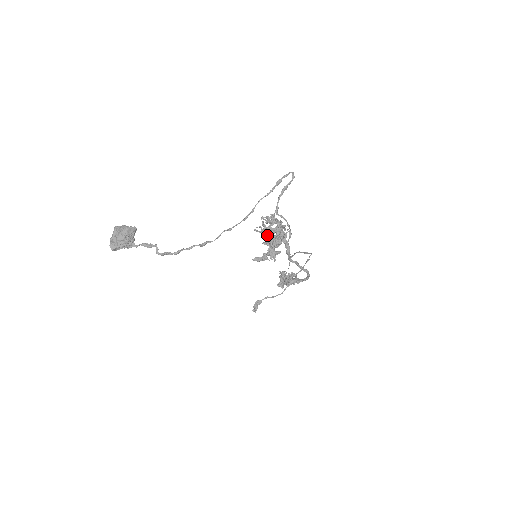
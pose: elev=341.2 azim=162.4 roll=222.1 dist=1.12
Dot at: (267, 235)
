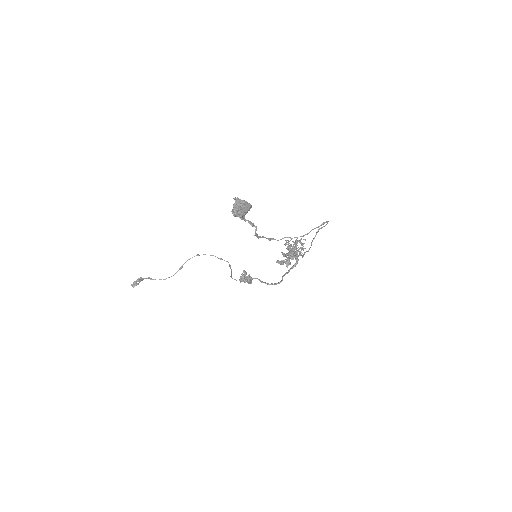
Dot at: (290, 249)
